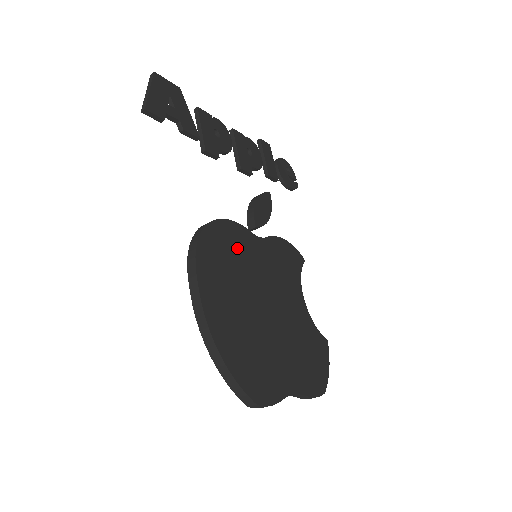
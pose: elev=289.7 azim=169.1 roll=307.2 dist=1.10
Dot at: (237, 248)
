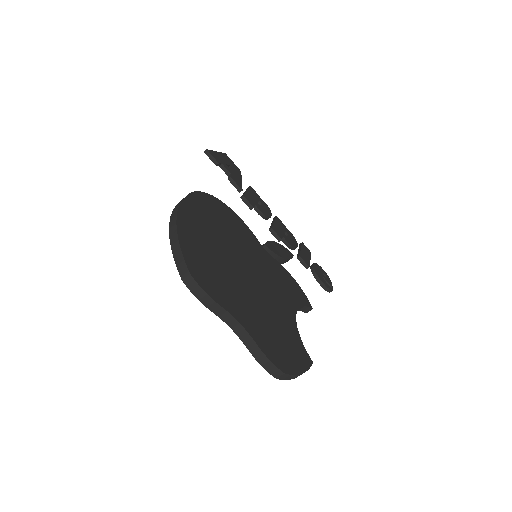
Dot at: (237, 229)
